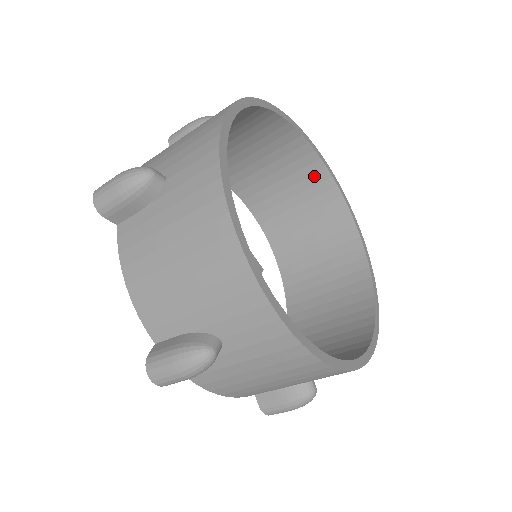
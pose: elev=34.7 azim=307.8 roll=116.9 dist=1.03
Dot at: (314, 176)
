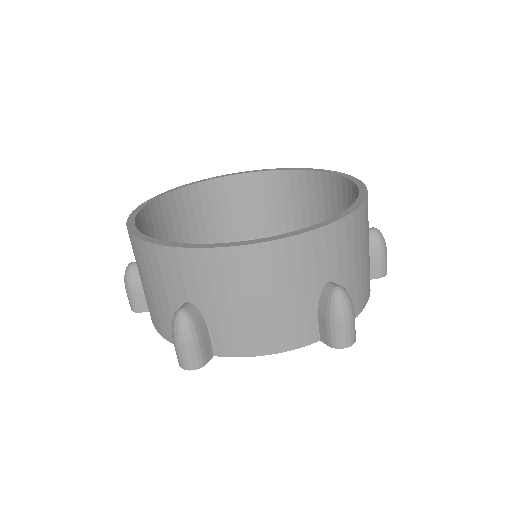
Dot at: (283, 183)
